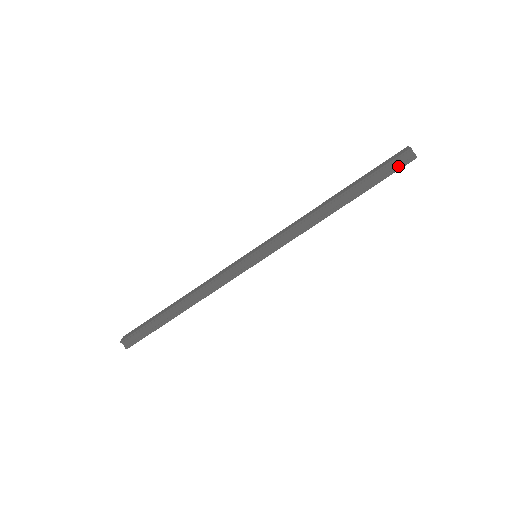
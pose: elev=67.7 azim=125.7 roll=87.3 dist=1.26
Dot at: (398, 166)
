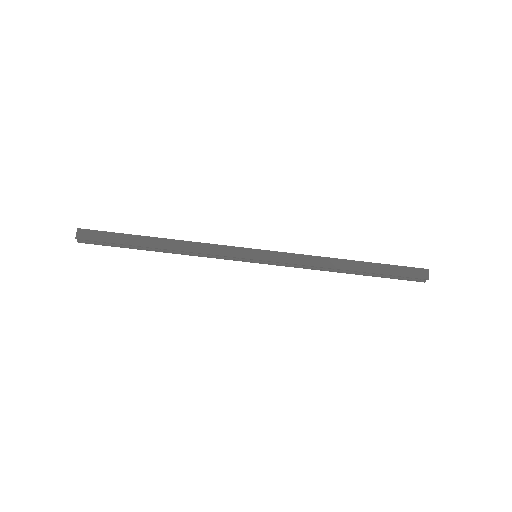
Dot at: (409, 279)
